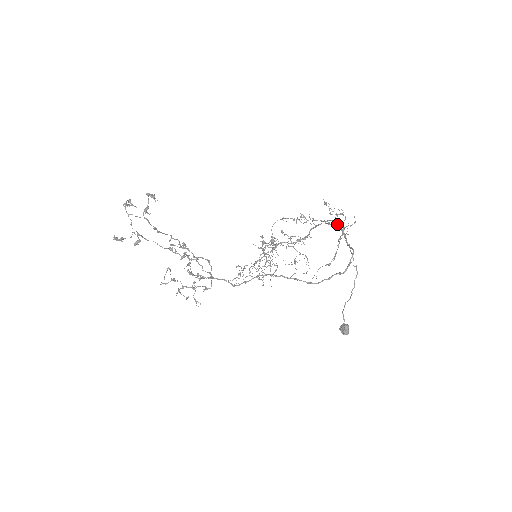
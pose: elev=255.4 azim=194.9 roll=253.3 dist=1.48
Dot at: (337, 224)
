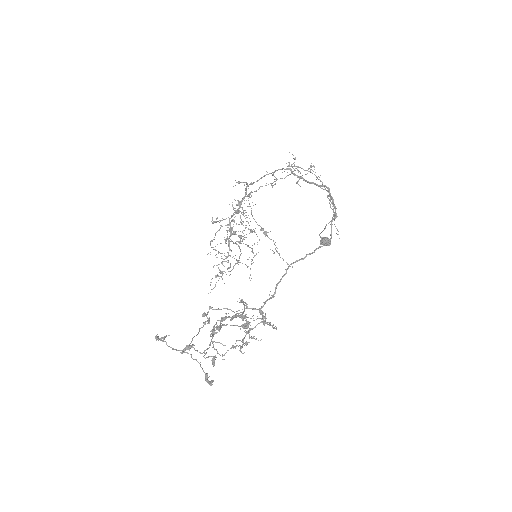
Dot at: occluded
